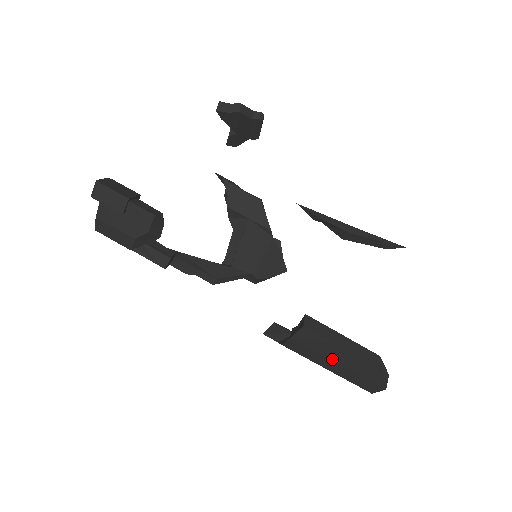
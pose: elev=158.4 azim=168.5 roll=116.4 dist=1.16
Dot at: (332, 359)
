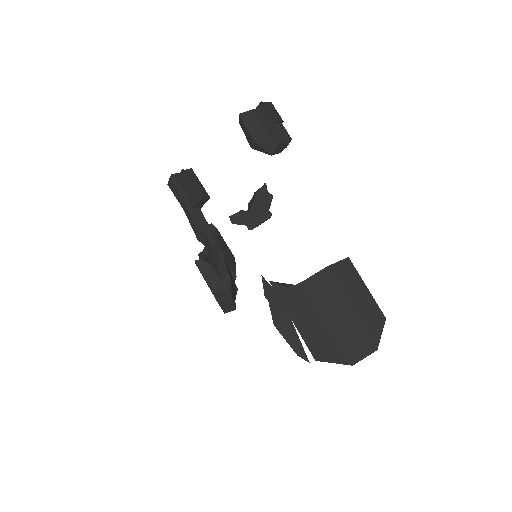
Dot at: (350, 300)
